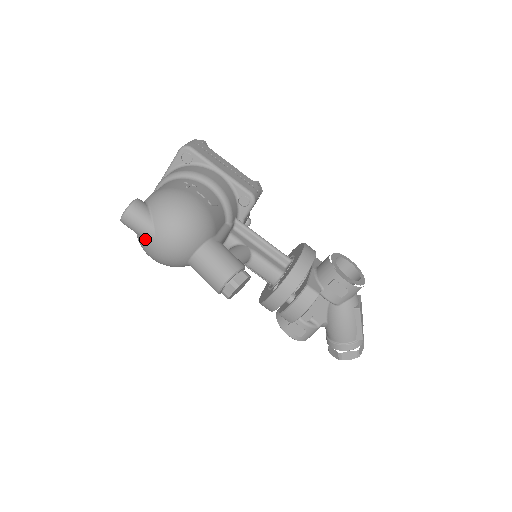
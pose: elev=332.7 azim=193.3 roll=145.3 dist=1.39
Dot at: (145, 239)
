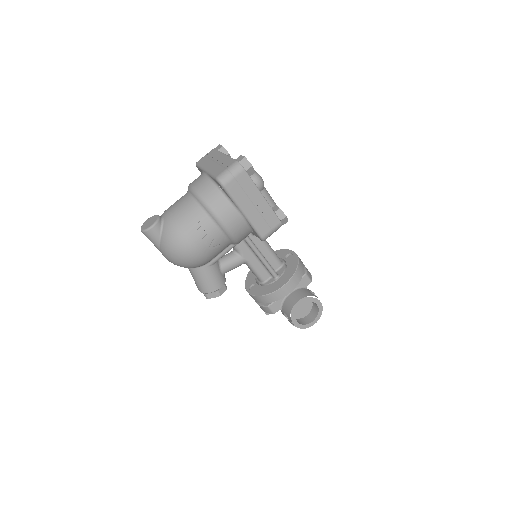
Dot at: occluded
